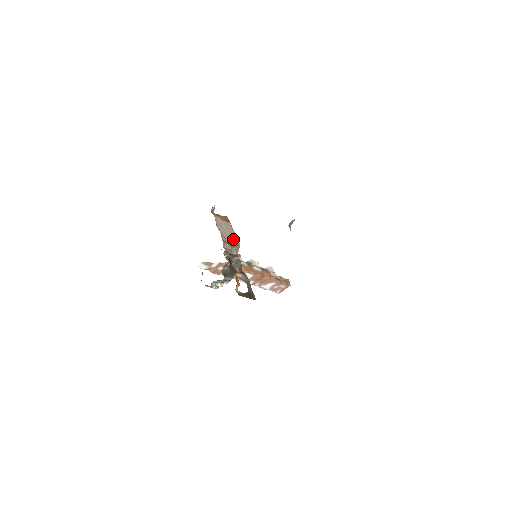
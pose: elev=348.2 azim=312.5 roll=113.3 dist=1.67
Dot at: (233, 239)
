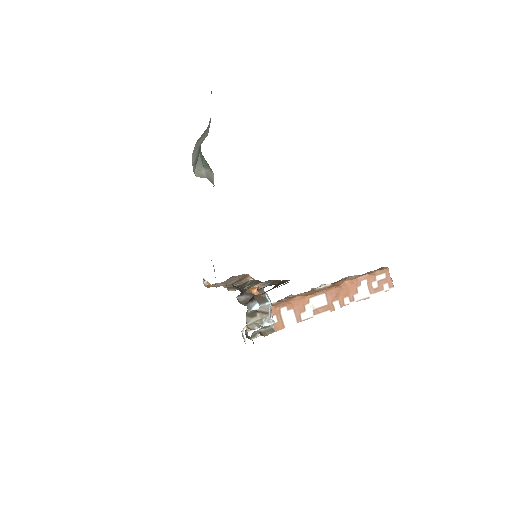
Dot at: (238, 278)
